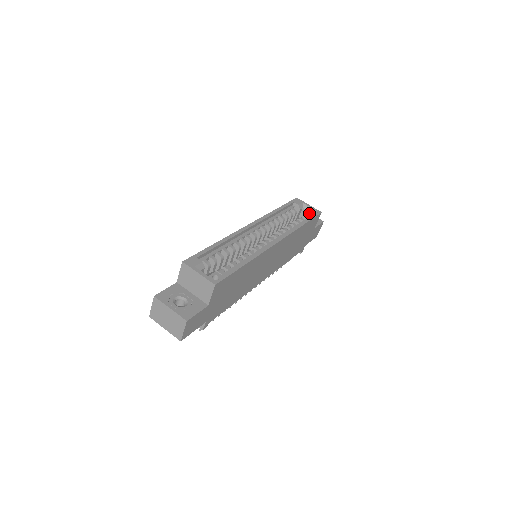
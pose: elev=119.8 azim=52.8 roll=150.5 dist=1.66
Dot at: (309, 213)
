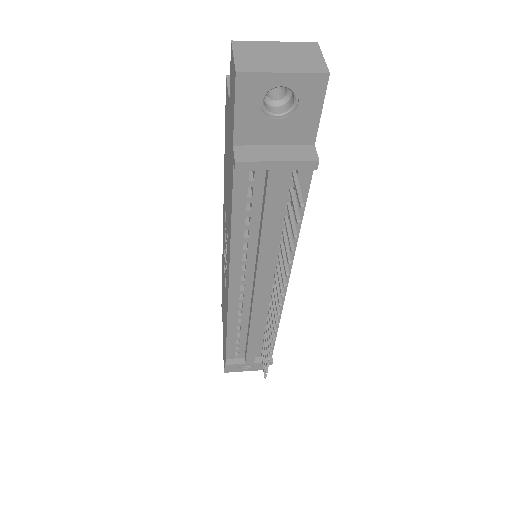
Dot at: occluded
